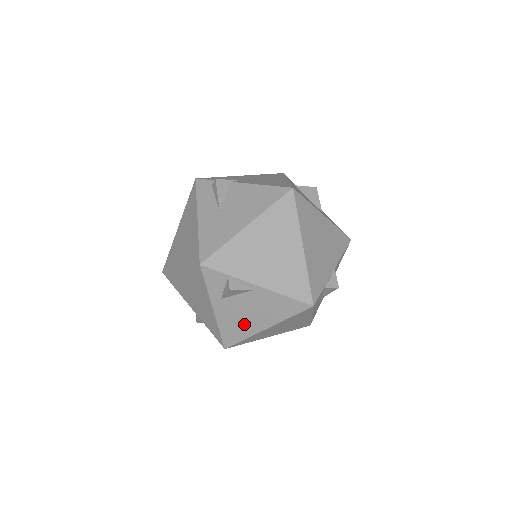
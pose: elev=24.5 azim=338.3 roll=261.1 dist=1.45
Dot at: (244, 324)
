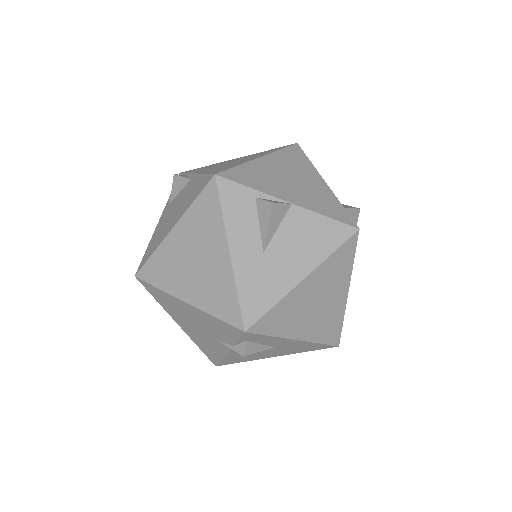
Dot at: (164, 230)
